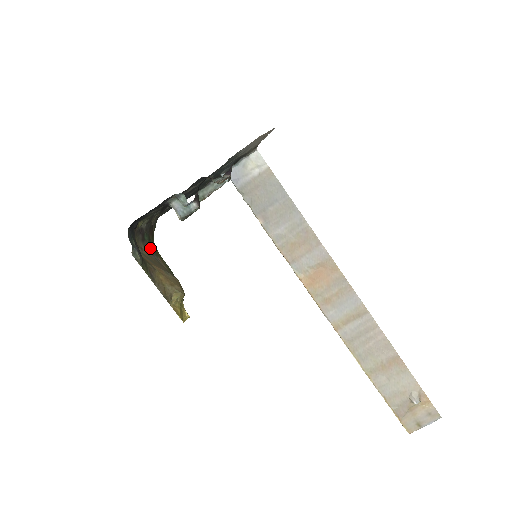
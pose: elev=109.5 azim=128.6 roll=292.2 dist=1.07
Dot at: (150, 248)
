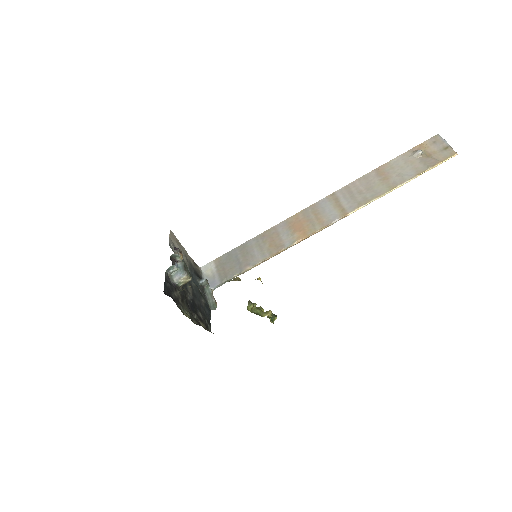
Dot at: occluded
